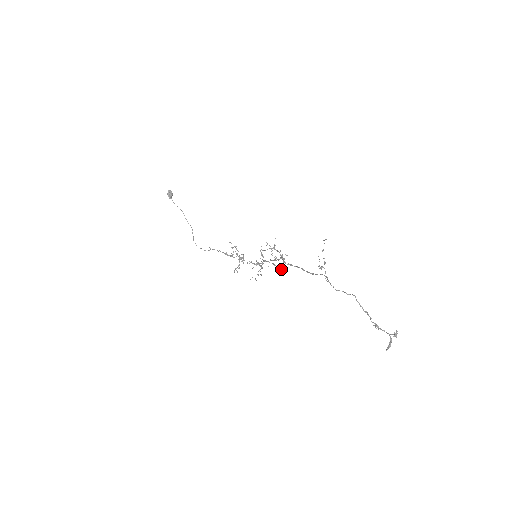
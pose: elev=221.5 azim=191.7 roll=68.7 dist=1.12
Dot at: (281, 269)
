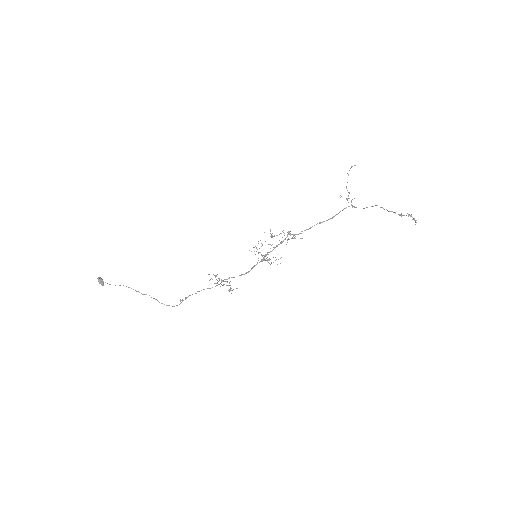
Dot at: occluded
